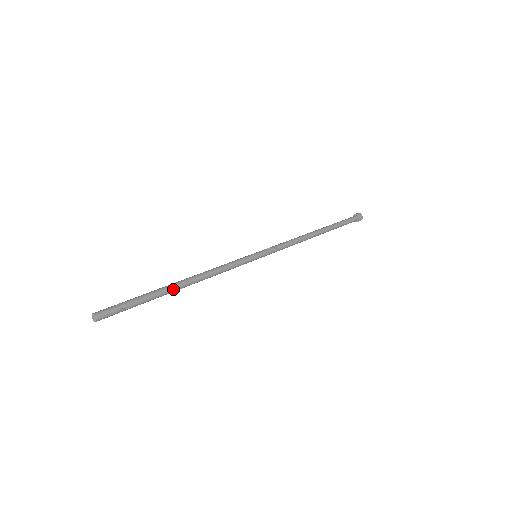
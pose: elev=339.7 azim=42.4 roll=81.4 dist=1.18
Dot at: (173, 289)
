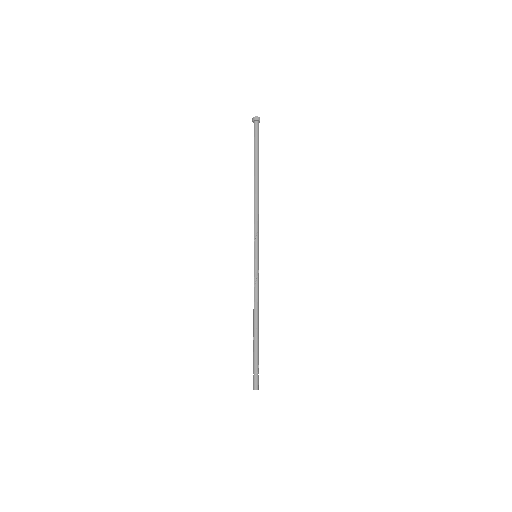
Dot at: (257, 335)
